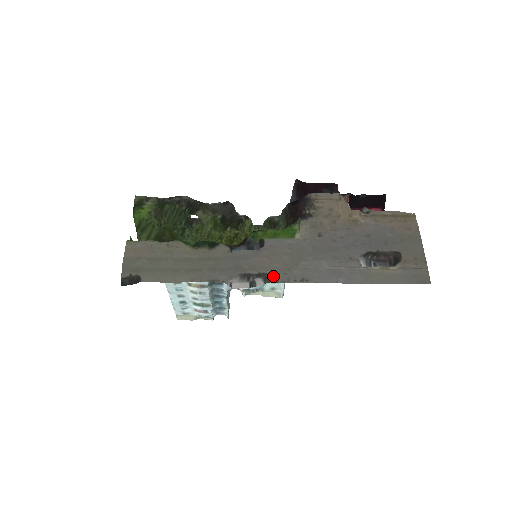
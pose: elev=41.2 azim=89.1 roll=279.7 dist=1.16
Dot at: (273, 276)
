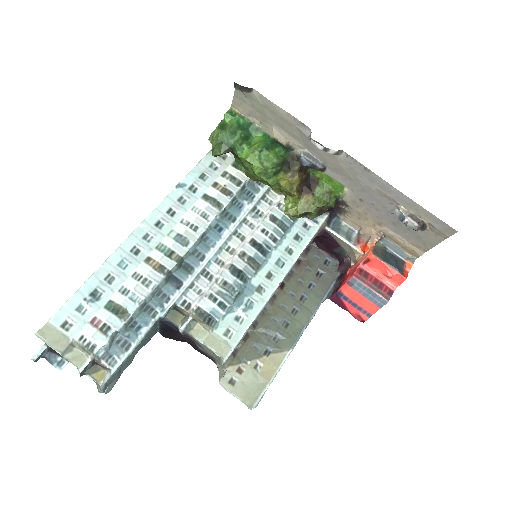
Dot at: (343, 156)
